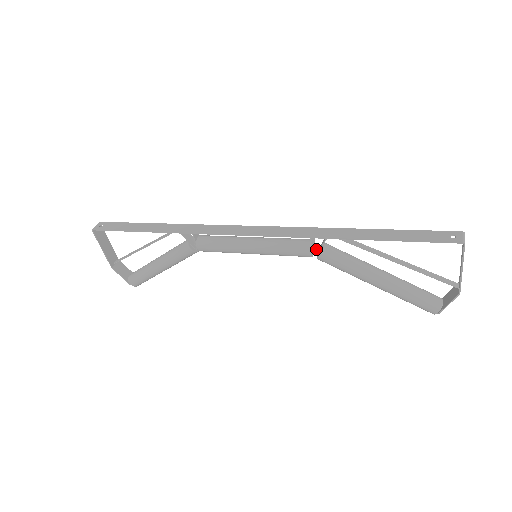
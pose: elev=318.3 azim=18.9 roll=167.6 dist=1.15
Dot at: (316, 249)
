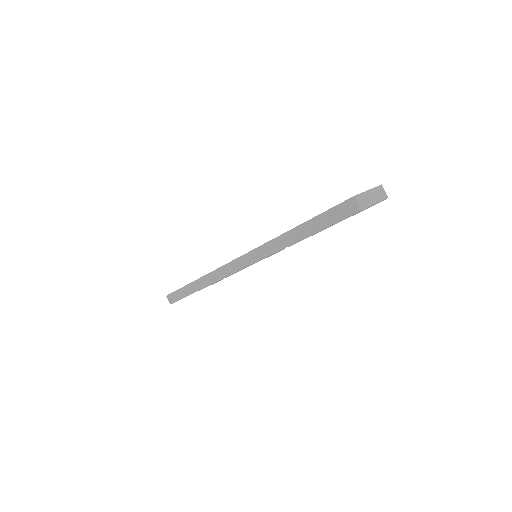
Dot at: occluded
